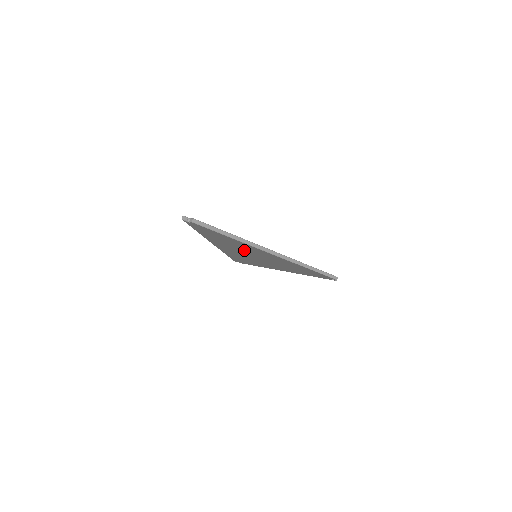
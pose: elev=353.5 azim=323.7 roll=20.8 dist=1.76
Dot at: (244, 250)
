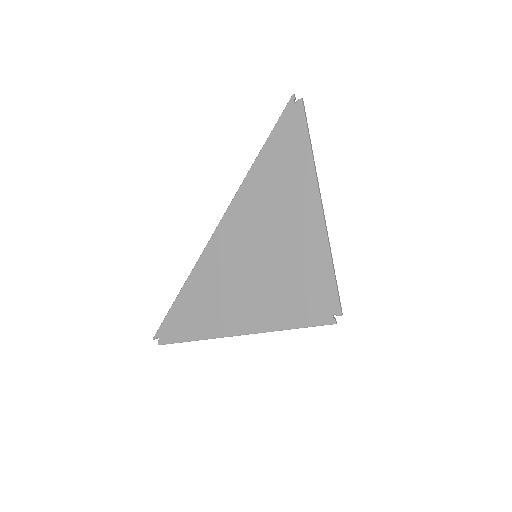
Dot at: (271, 215)
